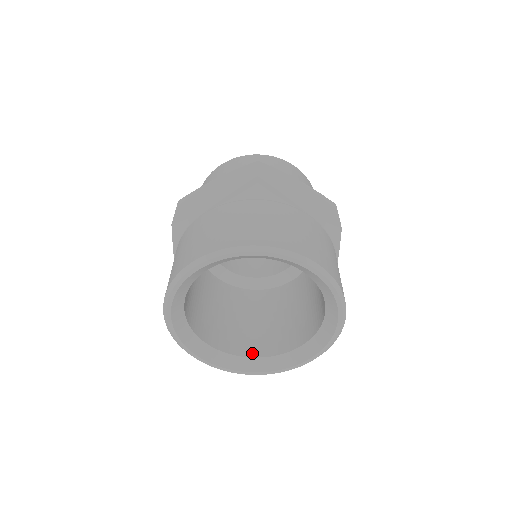
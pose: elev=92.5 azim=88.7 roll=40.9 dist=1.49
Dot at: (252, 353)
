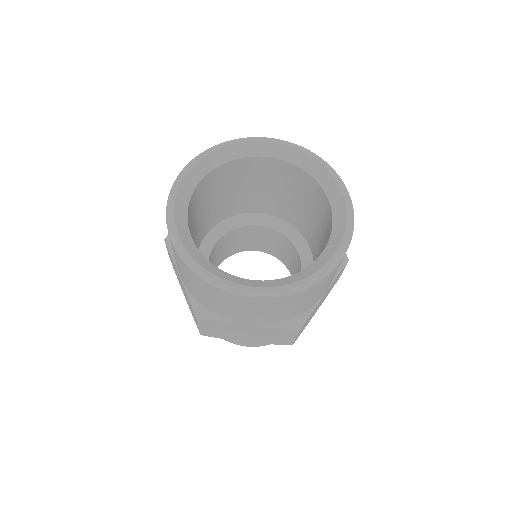
Dot at: occluded
